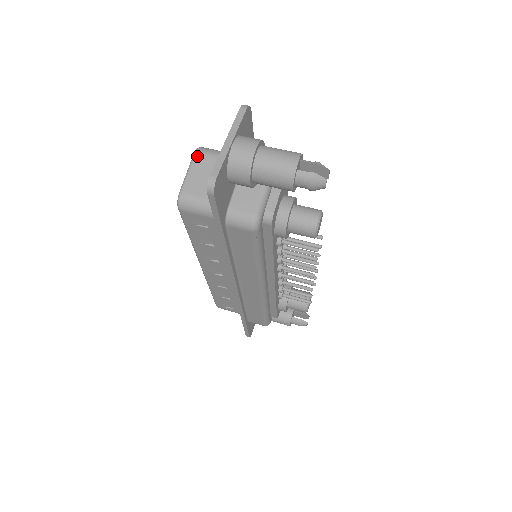
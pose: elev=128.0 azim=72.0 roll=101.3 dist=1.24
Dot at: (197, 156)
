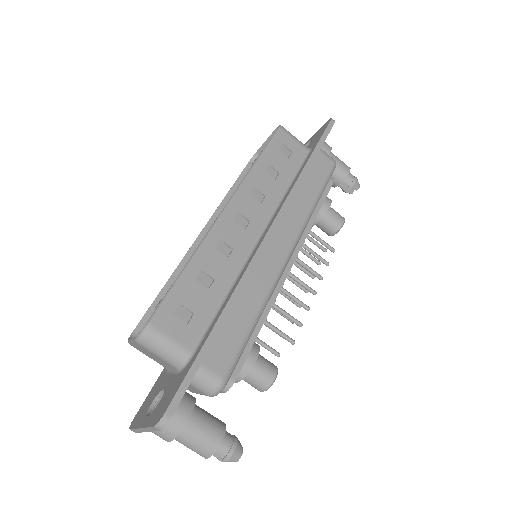
Dot at: (137, 344)
